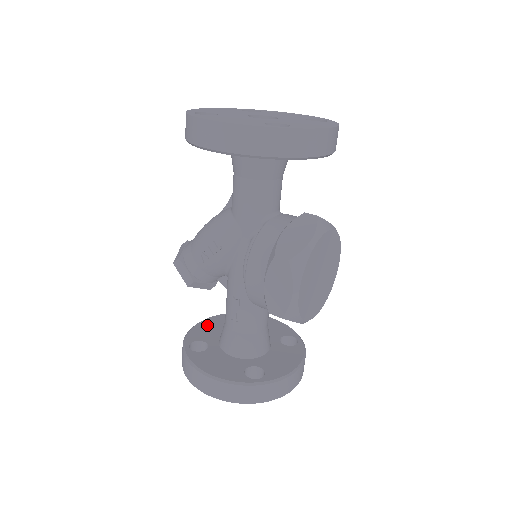
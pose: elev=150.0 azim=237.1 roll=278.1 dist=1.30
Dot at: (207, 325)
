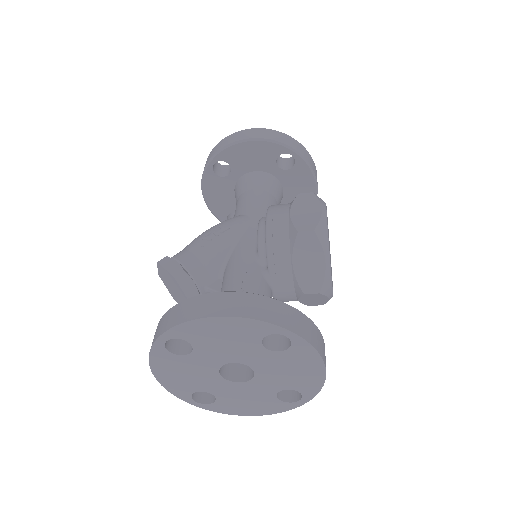
Dot at: occluded
